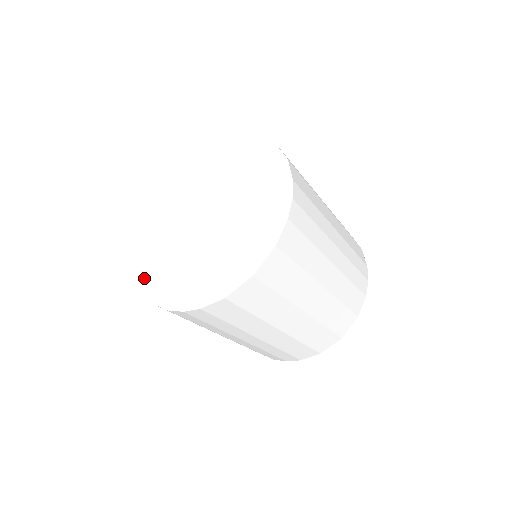
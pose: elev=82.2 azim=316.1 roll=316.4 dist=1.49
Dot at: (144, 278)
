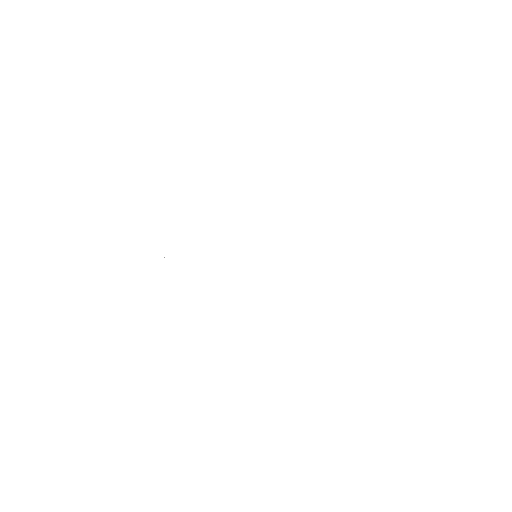
Dot at: (183, 290)
